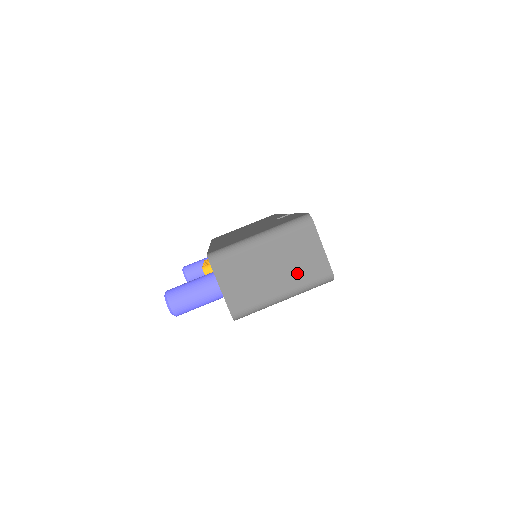
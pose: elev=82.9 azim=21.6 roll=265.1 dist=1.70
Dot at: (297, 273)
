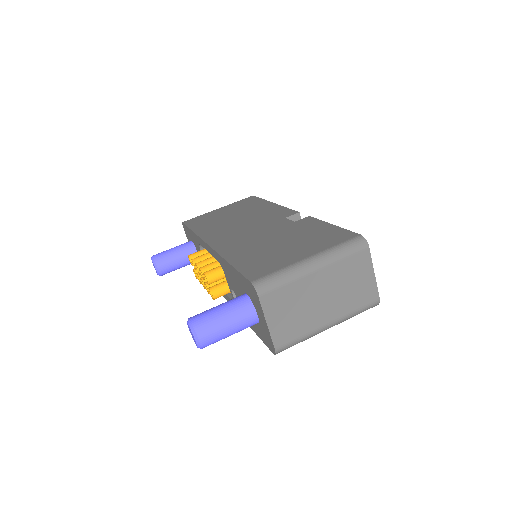
Dot at: (346, 301)
